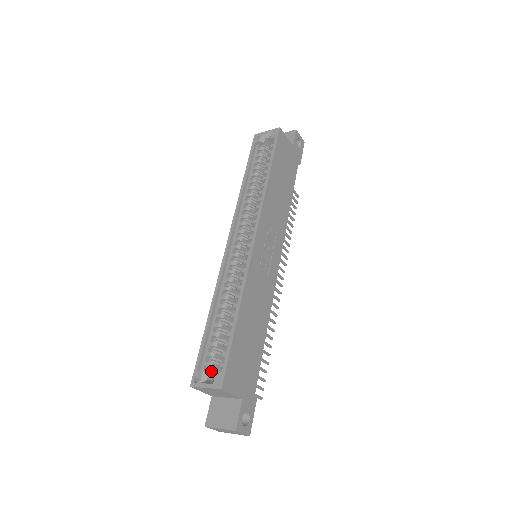
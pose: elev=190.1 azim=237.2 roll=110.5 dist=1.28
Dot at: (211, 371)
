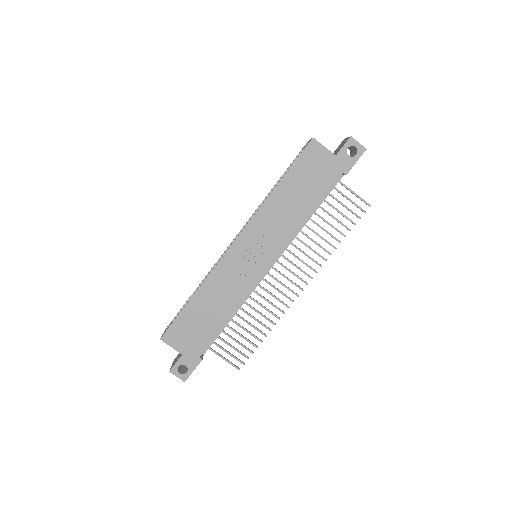
Dot at: occluded
